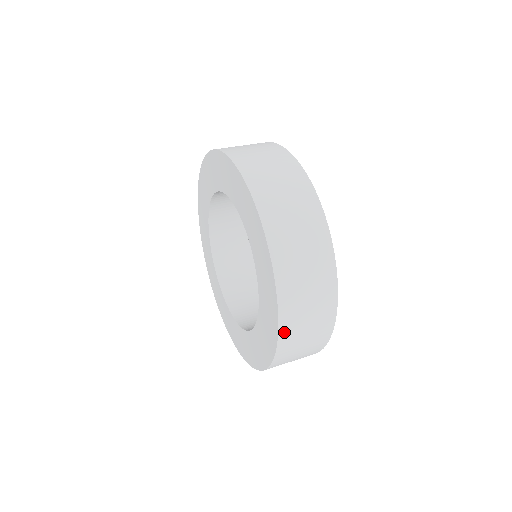
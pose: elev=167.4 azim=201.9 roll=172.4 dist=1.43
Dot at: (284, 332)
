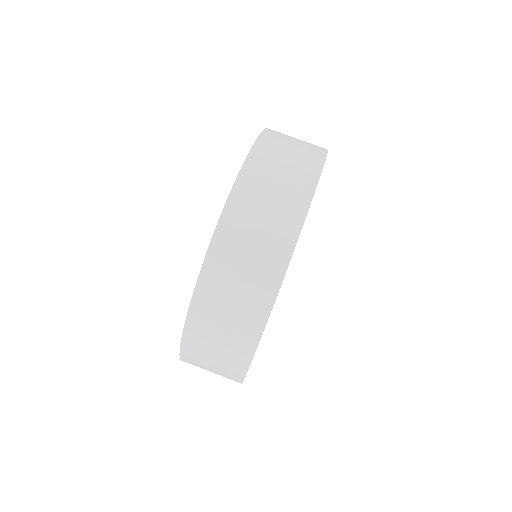
Dot at: occluded
